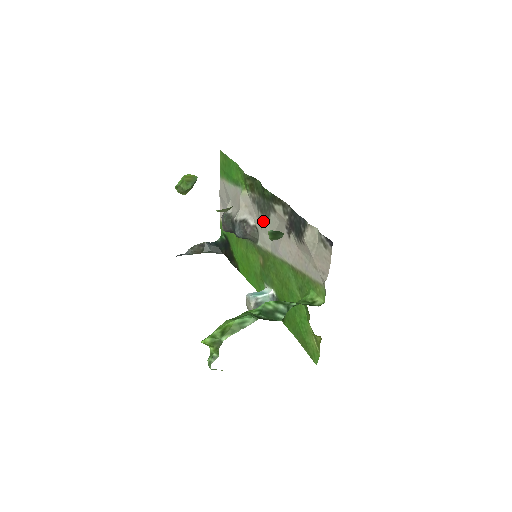
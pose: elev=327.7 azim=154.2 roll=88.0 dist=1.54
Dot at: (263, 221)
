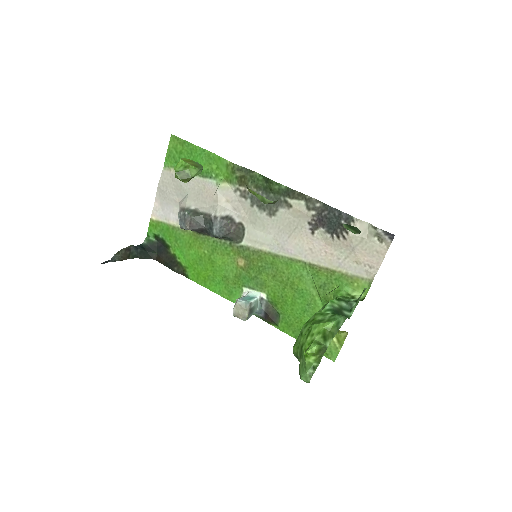
Dot at: (263, 217)
